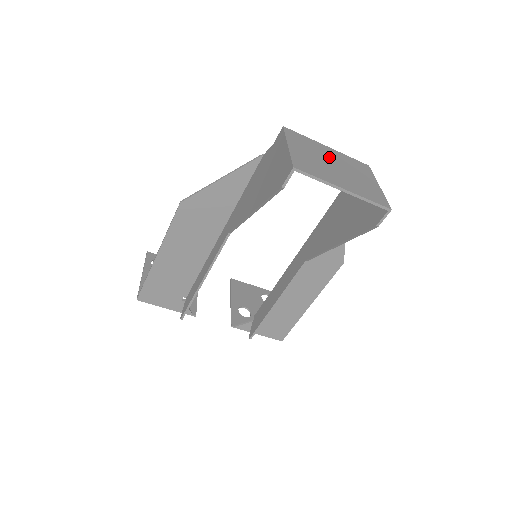
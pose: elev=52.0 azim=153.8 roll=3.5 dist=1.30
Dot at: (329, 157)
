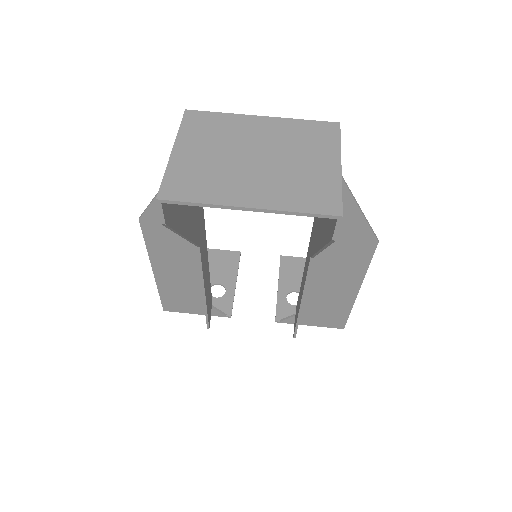
Dot at: (252, 141)
